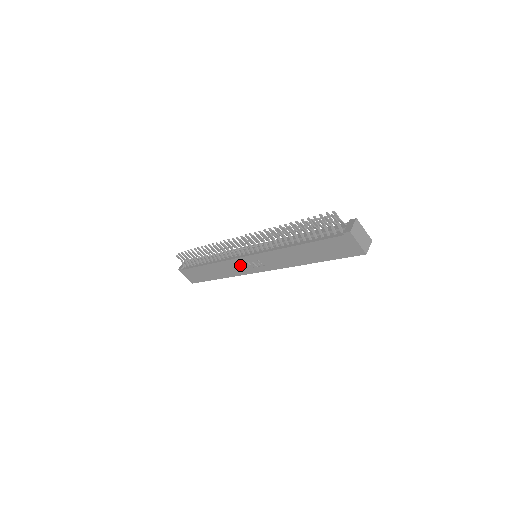
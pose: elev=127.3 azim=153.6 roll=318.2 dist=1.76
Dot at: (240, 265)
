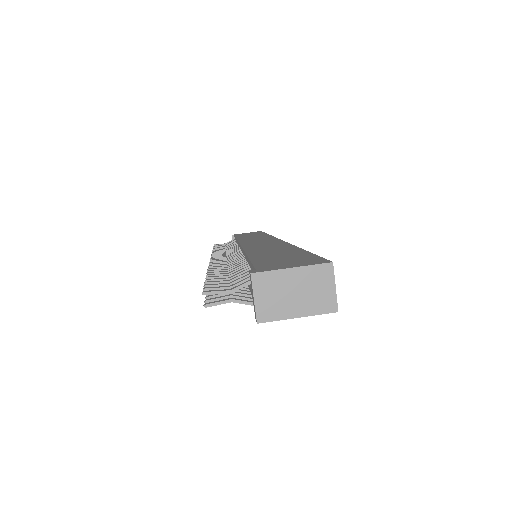
Dot at: occluded
